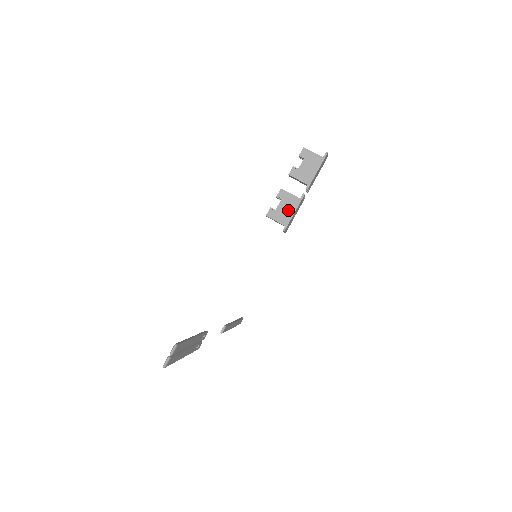
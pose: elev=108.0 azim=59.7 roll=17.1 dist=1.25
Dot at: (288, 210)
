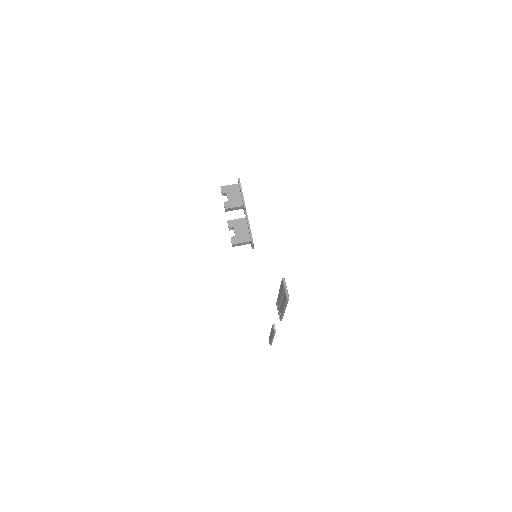
Dot at: (244, 230)
